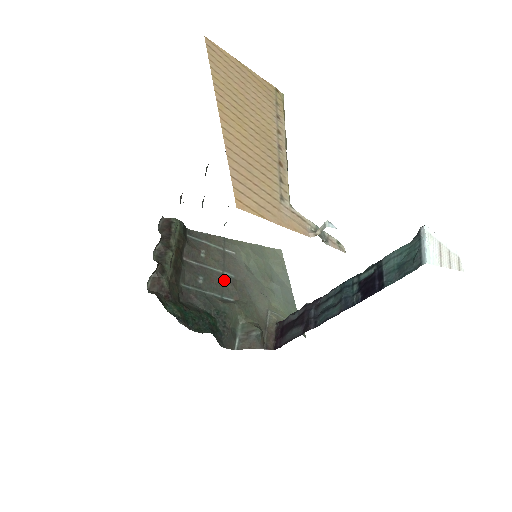
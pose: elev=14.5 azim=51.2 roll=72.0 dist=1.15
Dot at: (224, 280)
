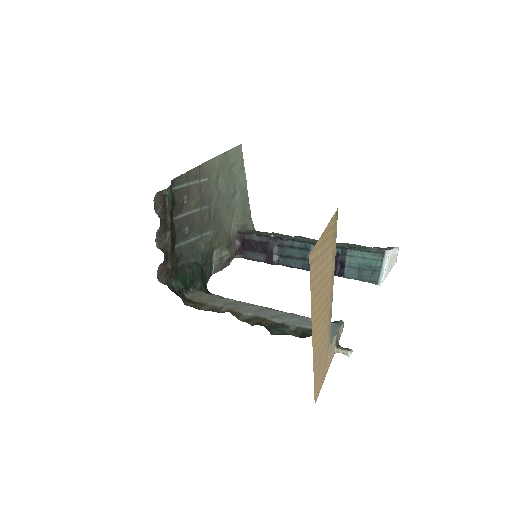
Dot at: (202, 217)
